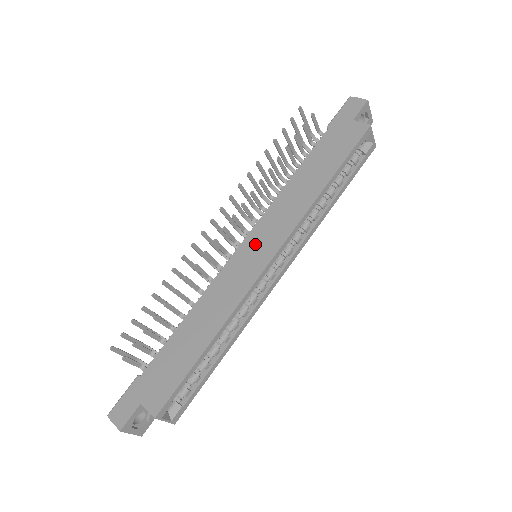
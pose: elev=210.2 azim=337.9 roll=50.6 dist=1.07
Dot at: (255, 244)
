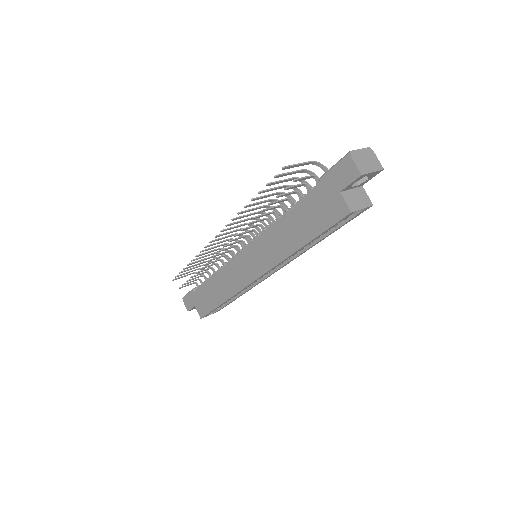
Dot at: (250, 258)
